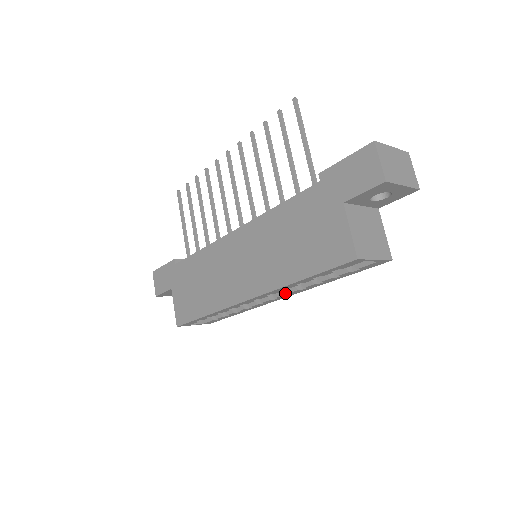
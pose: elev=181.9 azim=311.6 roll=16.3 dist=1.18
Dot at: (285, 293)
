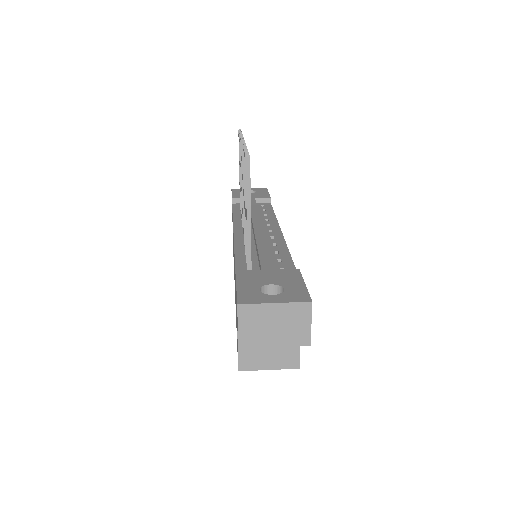
Dot at: occluded
